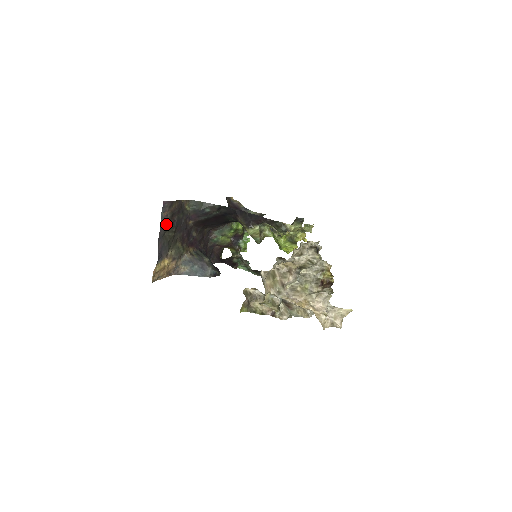
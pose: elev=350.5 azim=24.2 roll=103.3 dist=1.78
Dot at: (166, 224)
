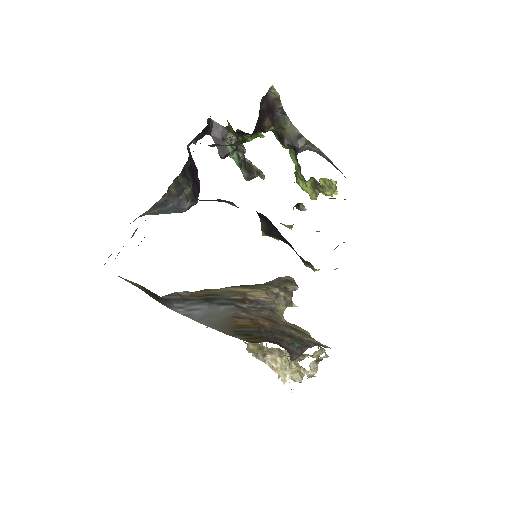
Dot at: occluded
